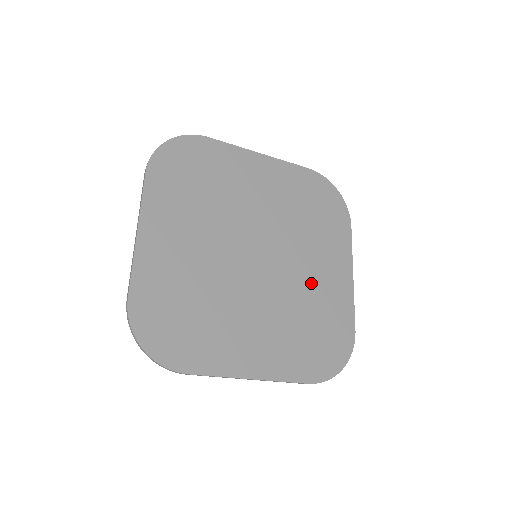
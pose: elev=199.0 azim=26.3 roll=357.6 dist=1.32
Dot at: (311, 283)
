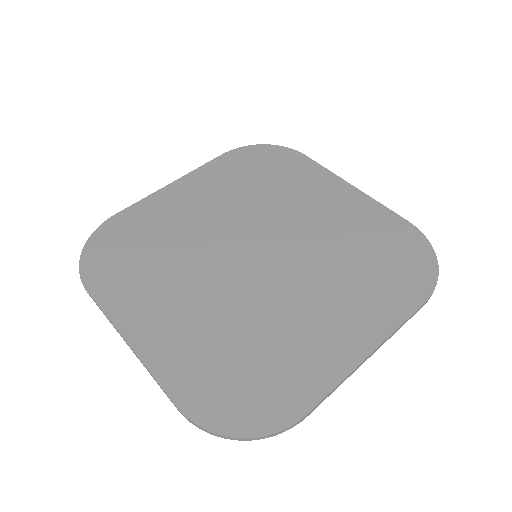
Dot at: (295, 317)
